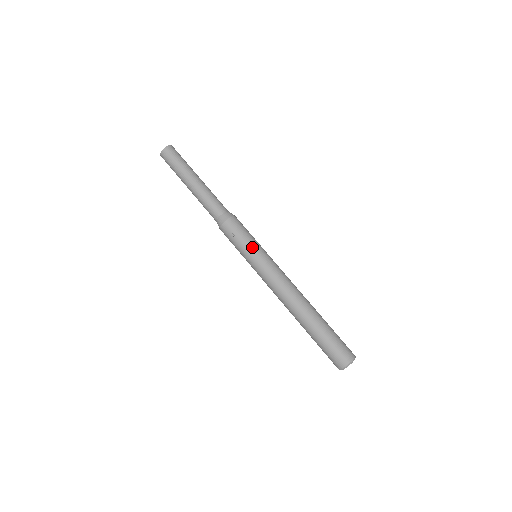
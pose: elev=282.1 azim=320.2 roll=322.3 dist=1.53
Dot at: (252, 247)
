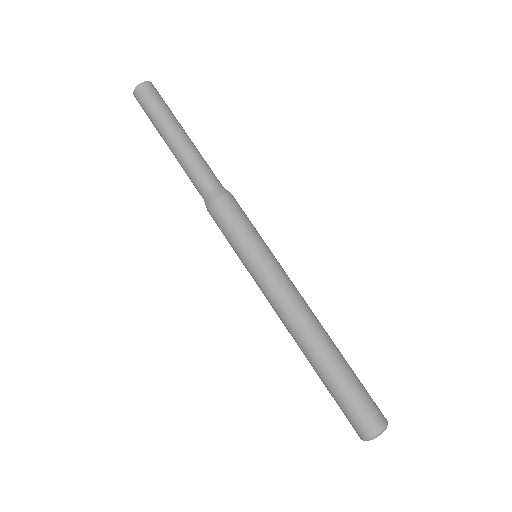
Dot at: (241, 250)
